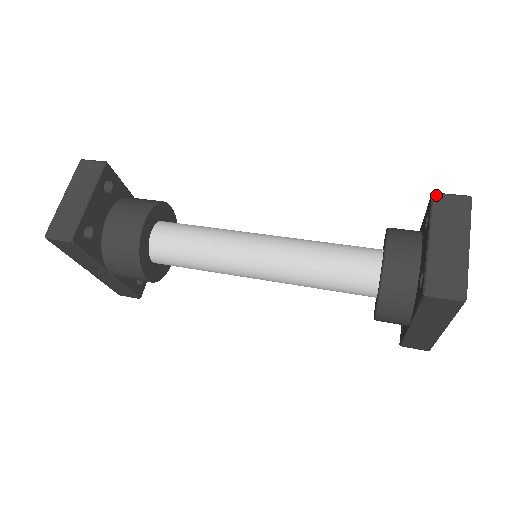
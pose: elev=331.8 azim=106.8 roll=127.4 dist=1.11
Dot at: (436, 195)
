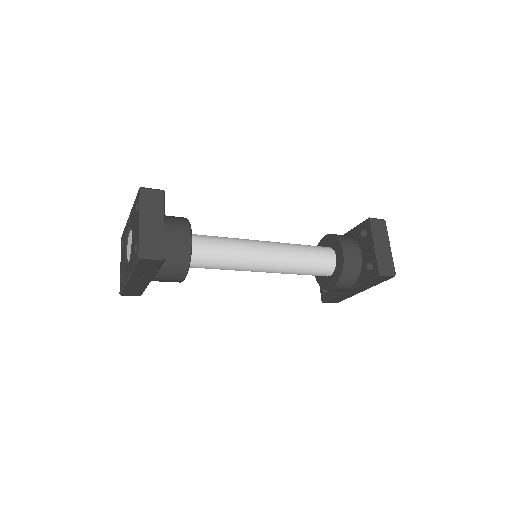
Dot at: (372, 219)
